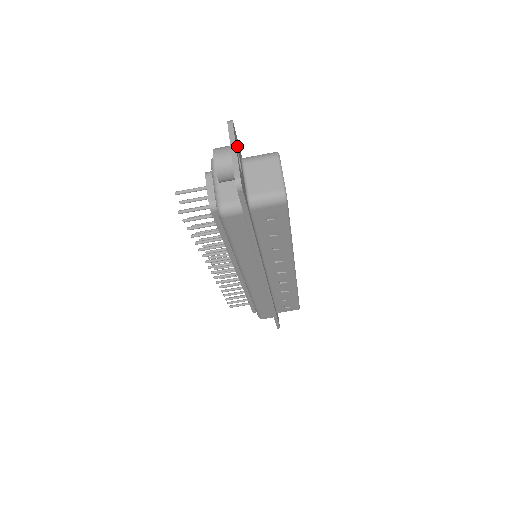
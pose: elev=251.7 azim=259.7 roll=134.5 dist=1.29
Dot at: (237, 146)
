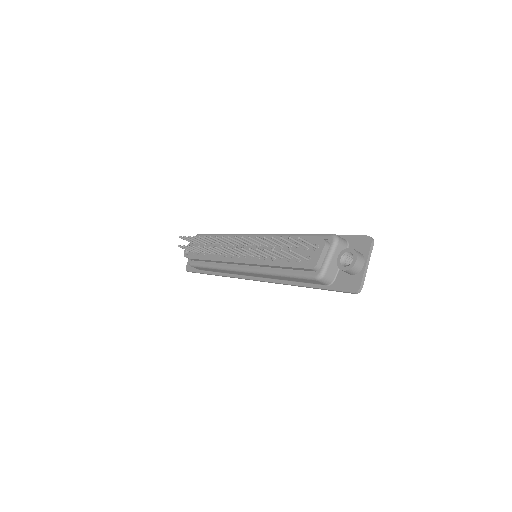
Dot at: (361, 252)
